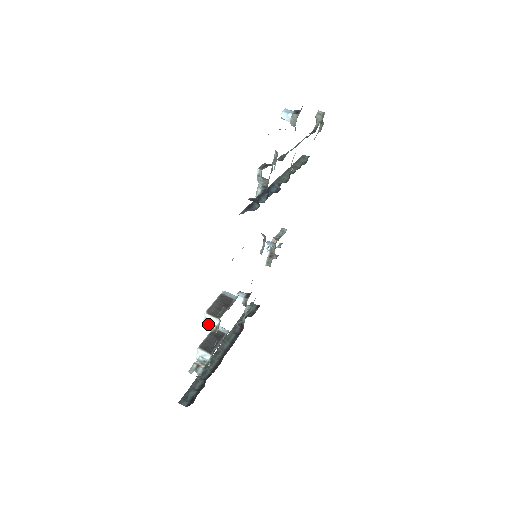
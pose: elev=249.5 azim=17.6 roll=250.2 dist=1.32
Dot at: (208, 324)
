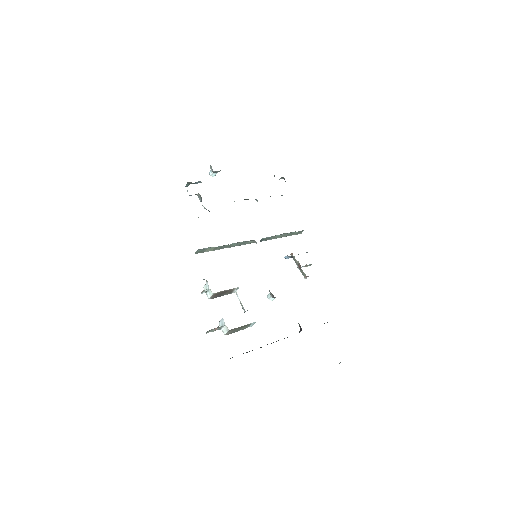
Dot at: (205, 291)
